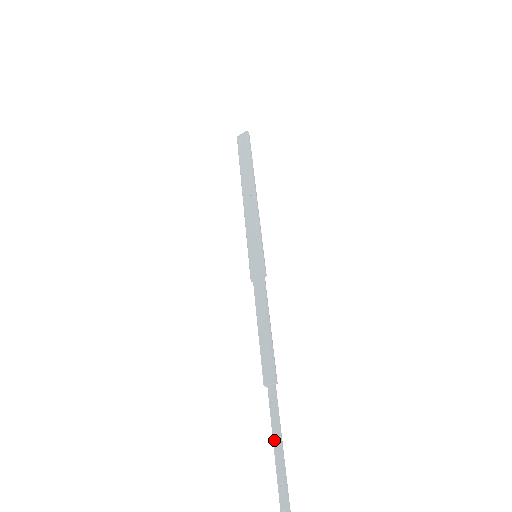
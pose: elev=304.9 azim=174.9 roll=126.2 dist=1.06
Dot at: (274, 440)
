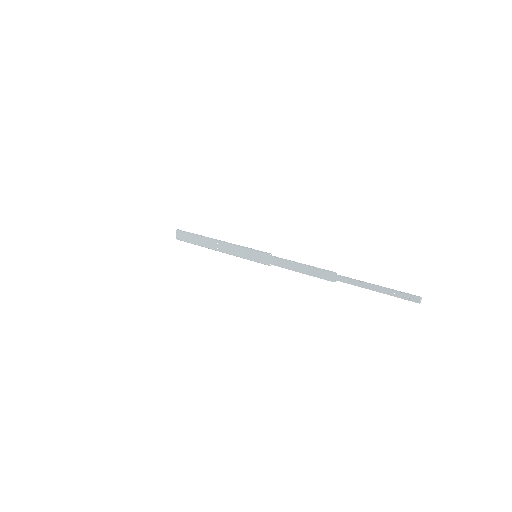
Dot at: (367, 288)
